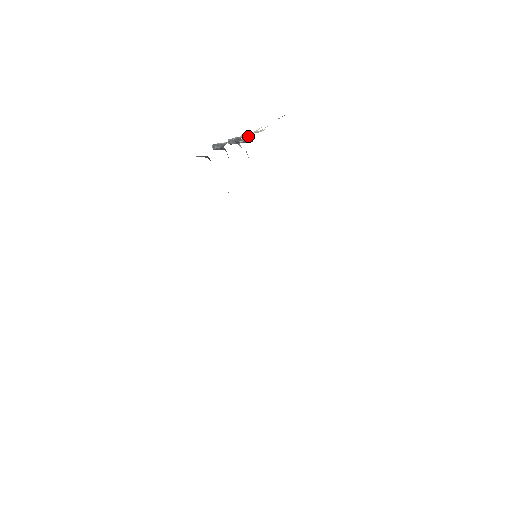
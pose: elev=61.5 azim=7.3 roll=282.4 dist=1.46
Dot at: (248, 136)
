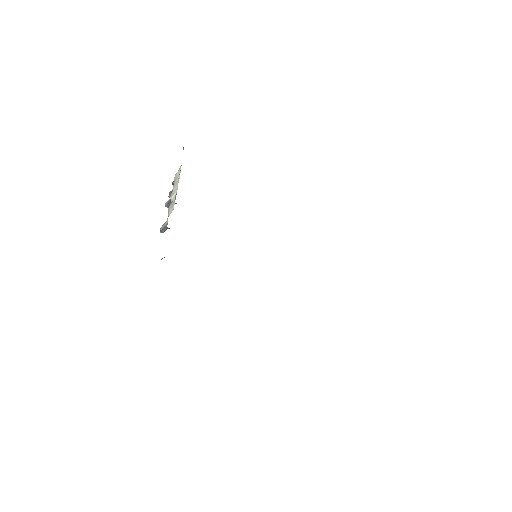
Dot at: occluded
